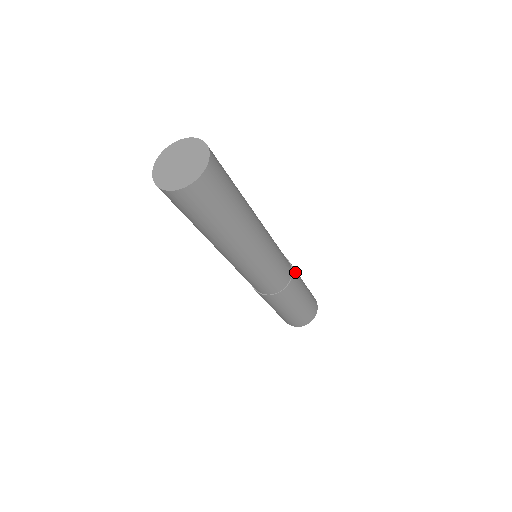
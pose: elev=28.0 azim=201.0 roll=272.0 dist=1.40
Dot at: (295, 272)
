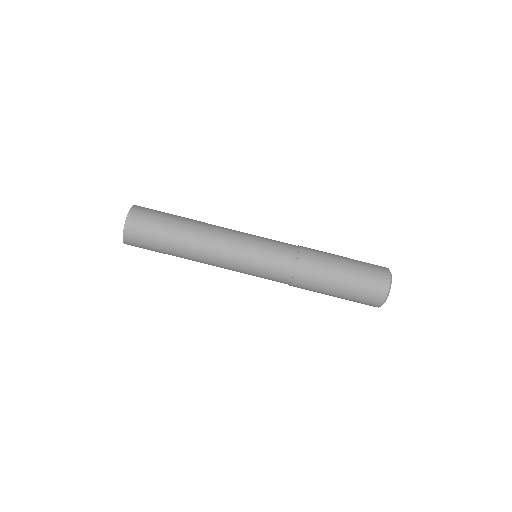
Dot at: (309, 250)
